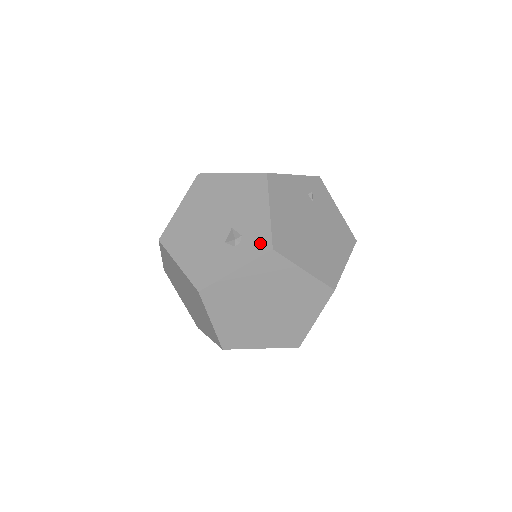
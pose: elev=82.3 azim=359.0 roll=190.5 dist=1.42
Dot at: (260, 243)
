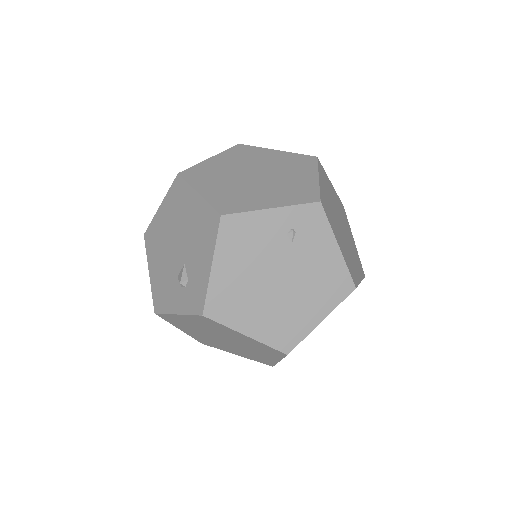
Dot at: (196, 300)
